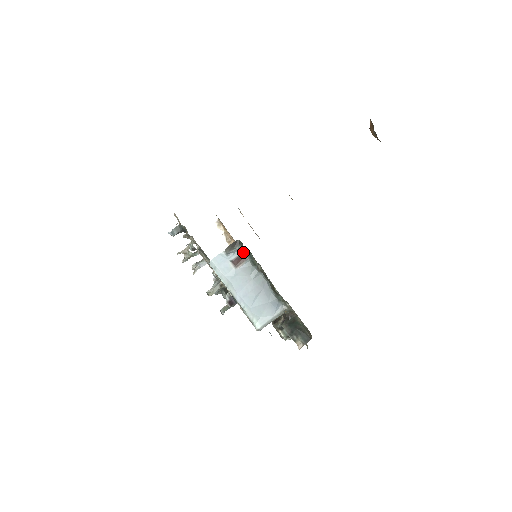
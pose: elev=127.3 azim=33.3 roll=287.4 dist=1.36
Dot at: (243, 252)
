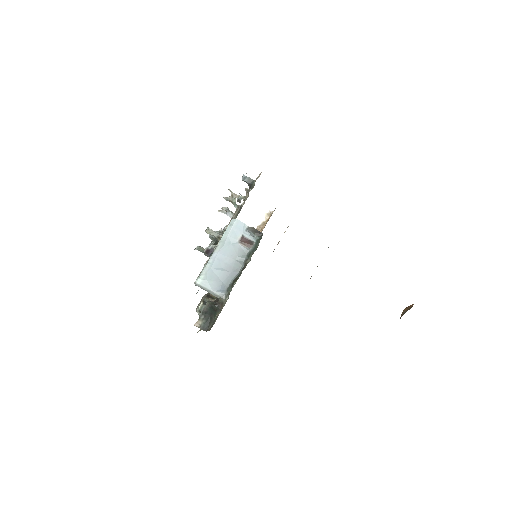
Dot at: (255, 242)
